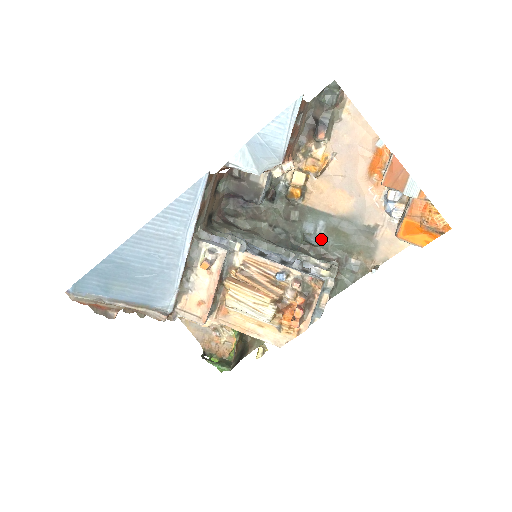
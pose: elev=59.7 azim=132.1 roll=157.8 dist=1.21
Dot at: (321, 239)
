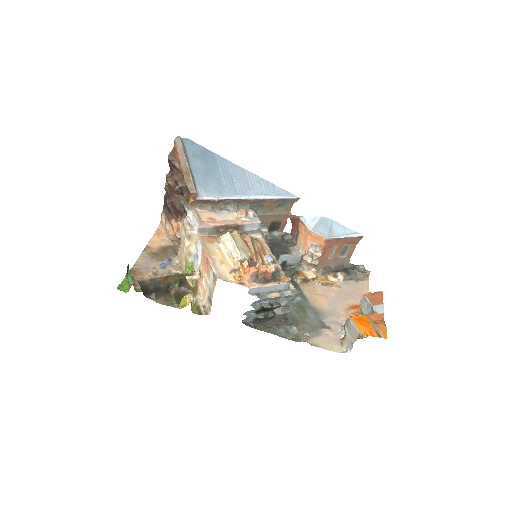
Dot at: (289, 303)
